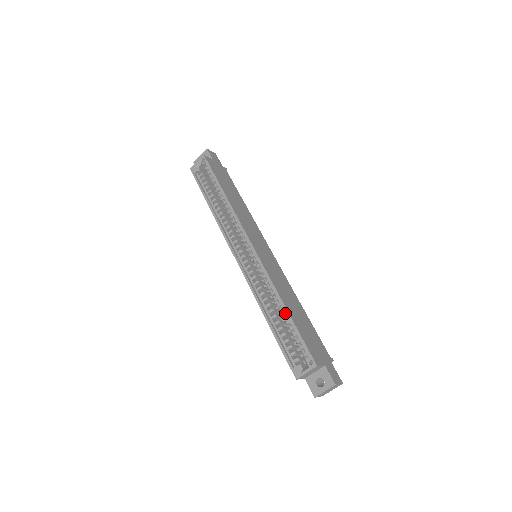
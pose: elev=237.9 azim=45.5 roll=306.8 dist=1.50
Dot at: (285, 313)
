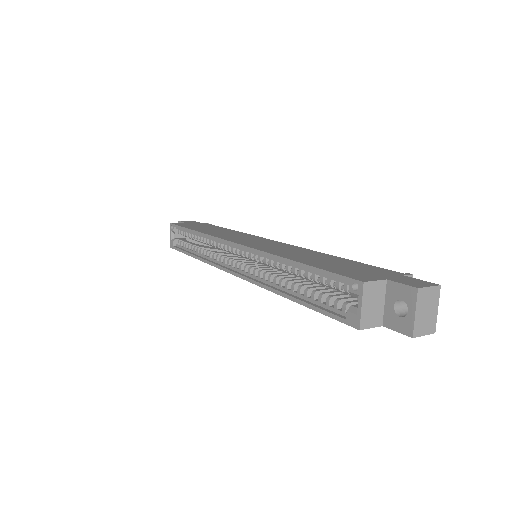
Dot at: (297, 268)
